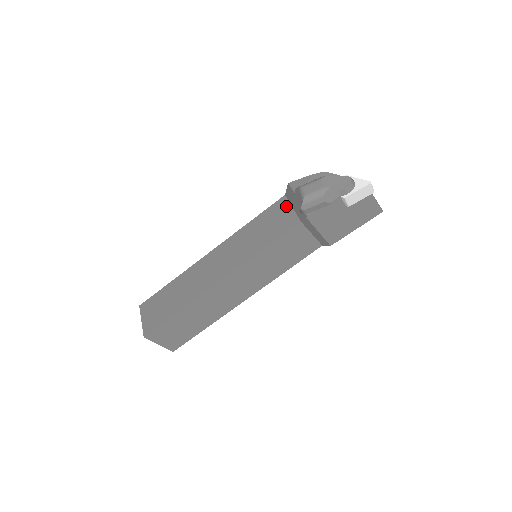
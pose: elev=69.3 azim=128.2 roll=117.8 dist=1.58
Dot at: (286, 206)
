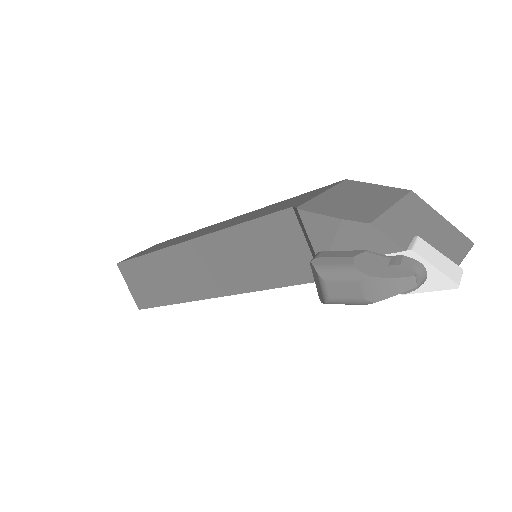
Dot at: (296, 234)
